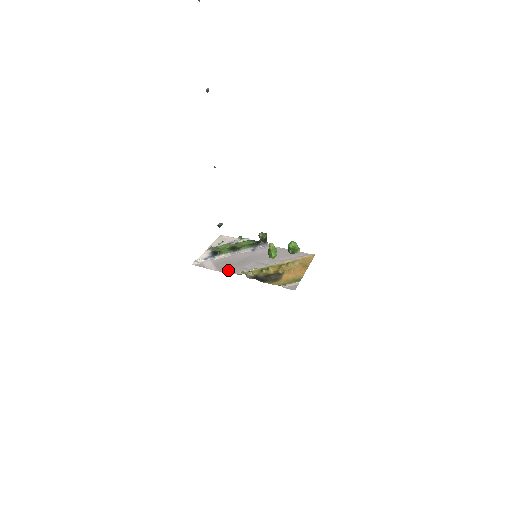
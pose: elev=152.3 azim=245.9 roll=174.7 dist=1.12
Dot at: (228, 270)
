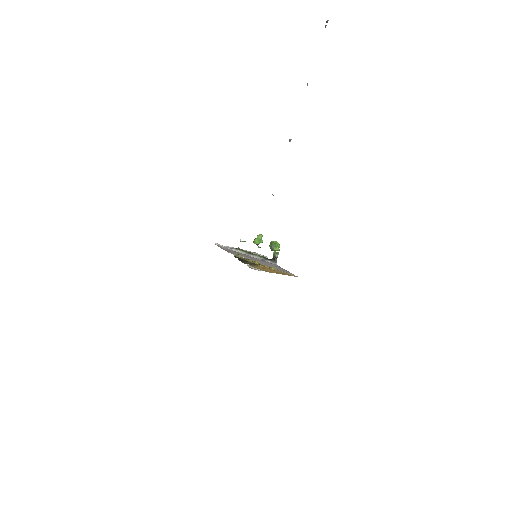
Dot at: (229, 252)
